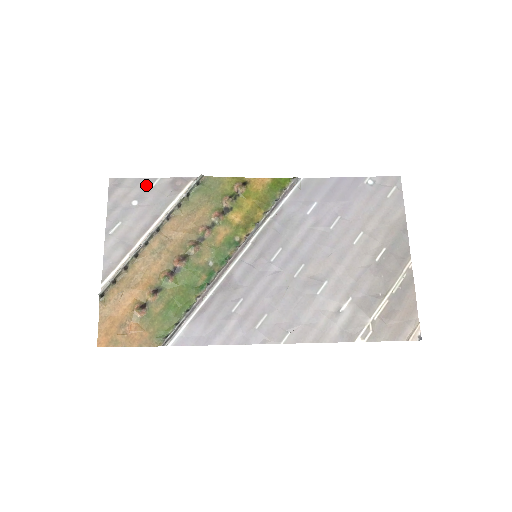
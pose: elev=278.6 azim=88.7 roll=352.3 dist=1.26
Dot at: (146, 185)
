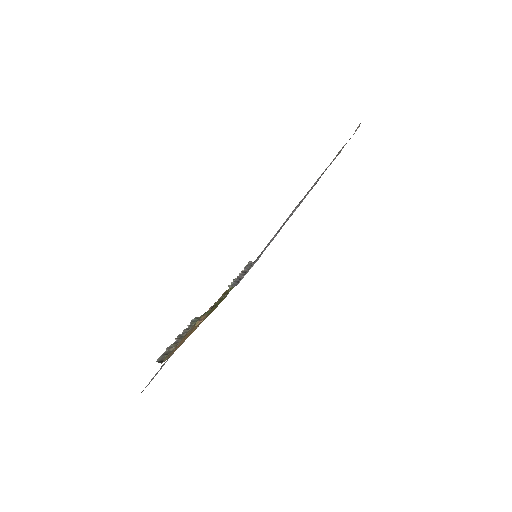
Dot at: occluded
